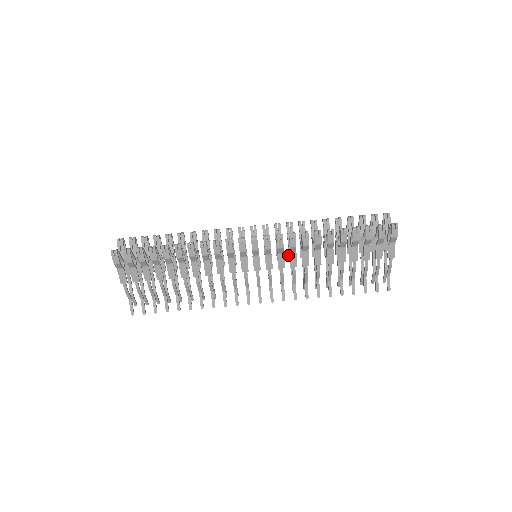
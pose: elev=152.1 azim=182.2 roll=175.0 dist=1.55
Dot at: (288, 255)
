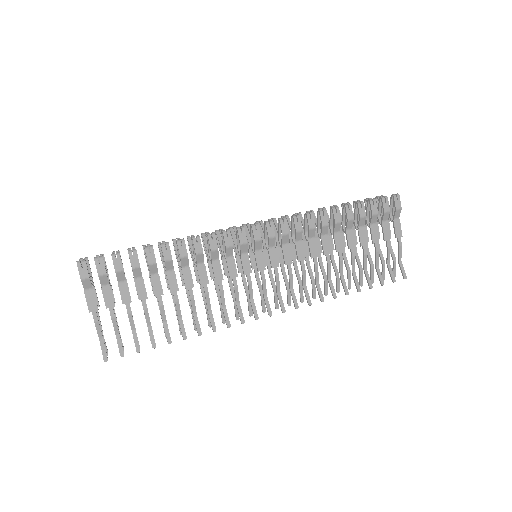
Dot at: occluded
